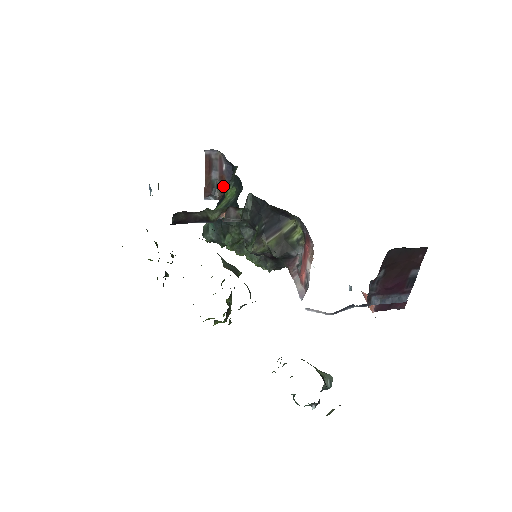
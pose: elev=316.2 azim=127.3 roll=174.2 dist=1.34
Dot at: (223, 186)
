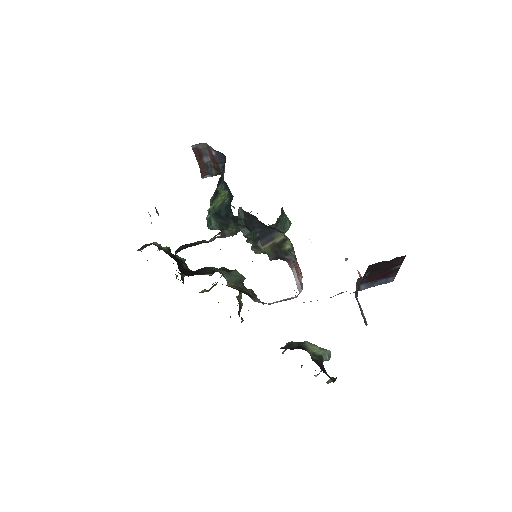
Dot at: (217, 166)
